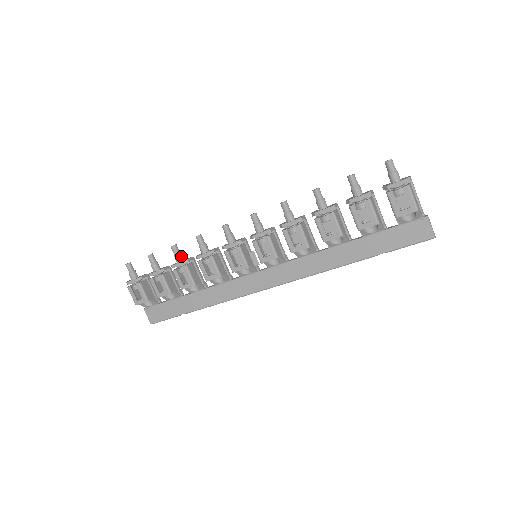
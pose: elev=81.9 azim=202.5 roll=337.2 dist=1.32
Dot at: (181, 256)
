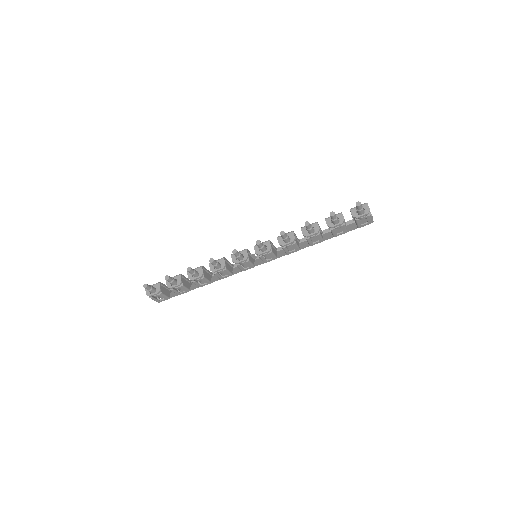
Dot at: (196, 272)
